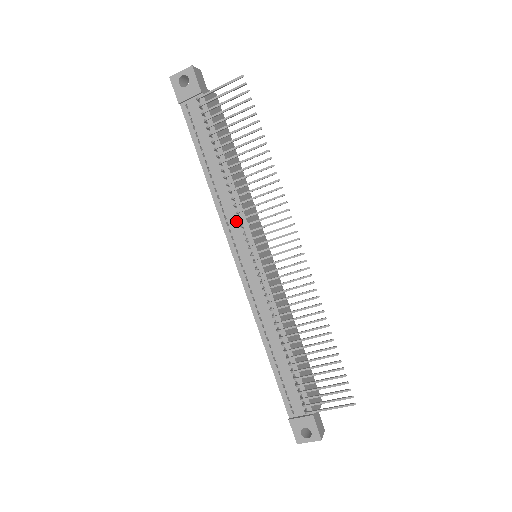
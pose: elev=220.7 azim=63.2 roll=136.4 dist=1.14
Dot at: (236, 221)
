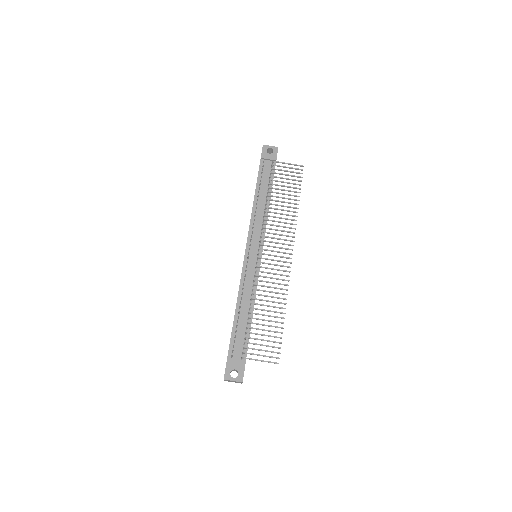
Dot at: (259, 229)
